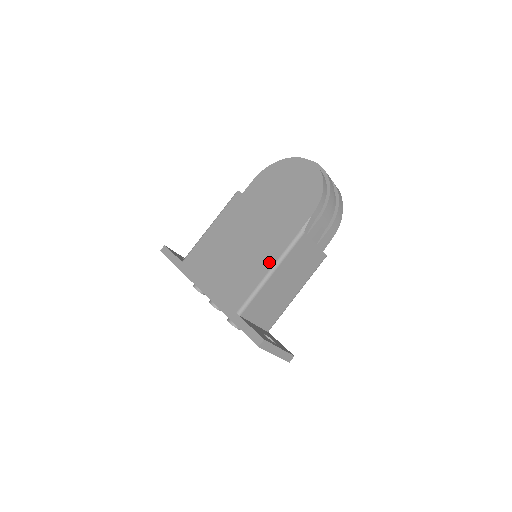
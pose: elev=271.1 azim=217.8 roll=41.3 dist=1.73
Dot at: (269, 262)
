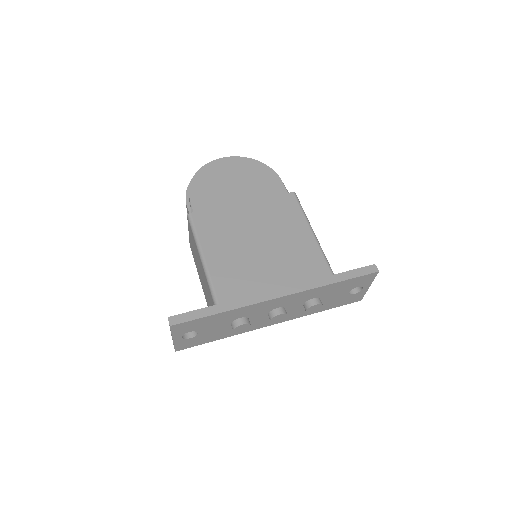
Dot at: (303, 226)
